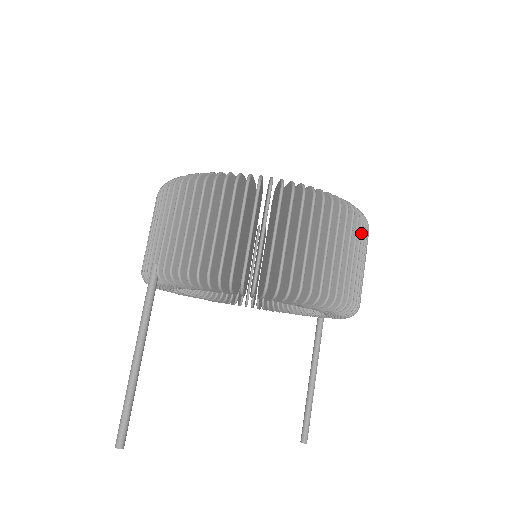
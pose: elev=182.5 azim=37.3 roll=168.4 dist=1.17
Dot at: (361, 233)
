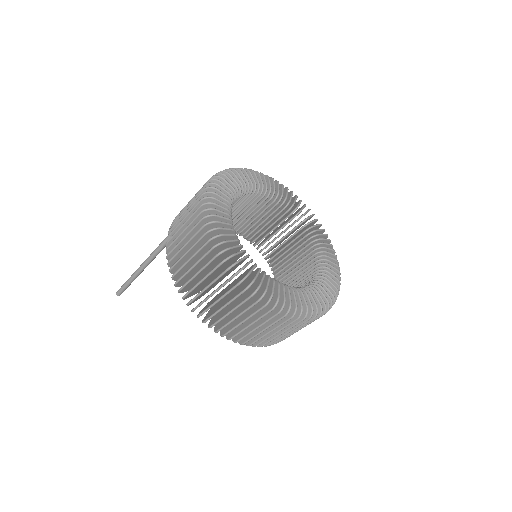
Dot at: occluded
